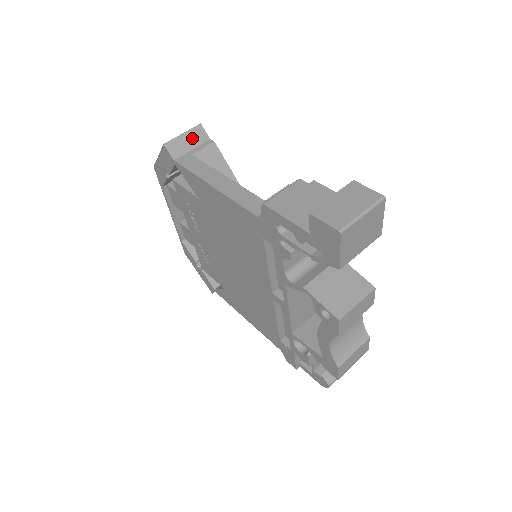
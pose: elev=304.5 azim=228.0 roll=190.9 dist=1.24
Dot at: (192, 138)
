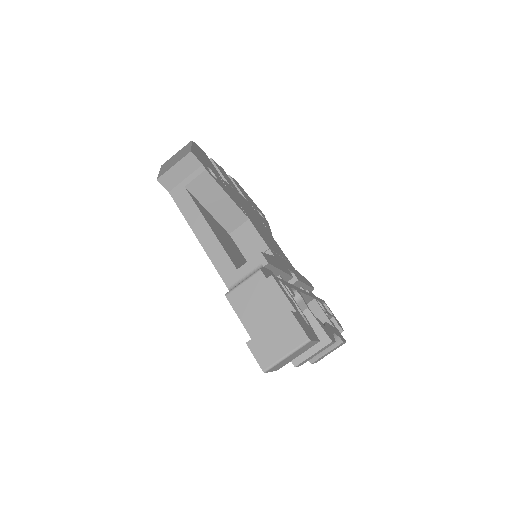
Dot at: (184, 168)
